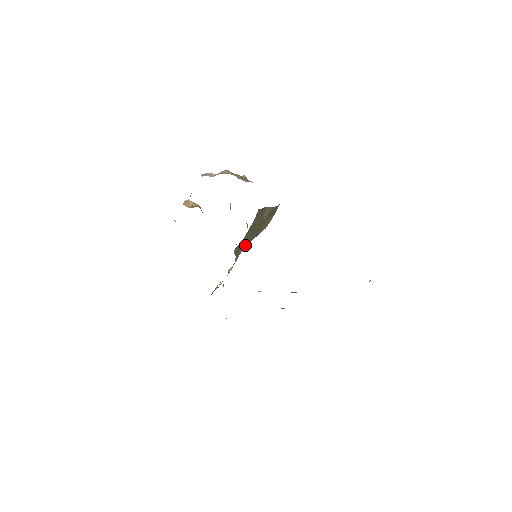
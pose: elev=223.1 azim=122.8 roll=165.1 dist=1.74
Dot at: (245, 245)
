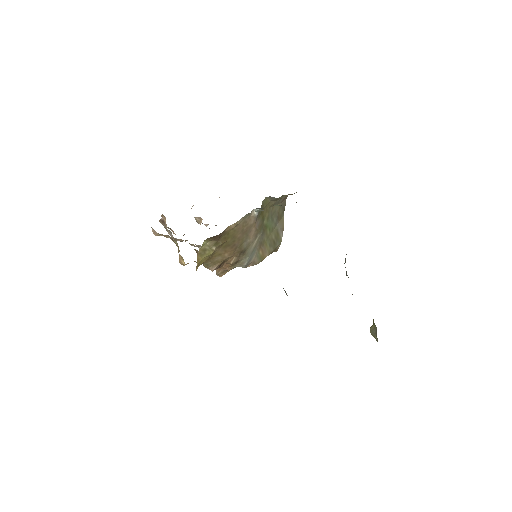
Dot at: (257, 228)
